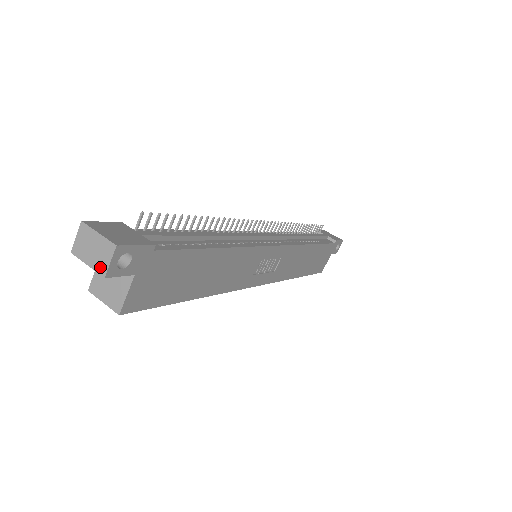
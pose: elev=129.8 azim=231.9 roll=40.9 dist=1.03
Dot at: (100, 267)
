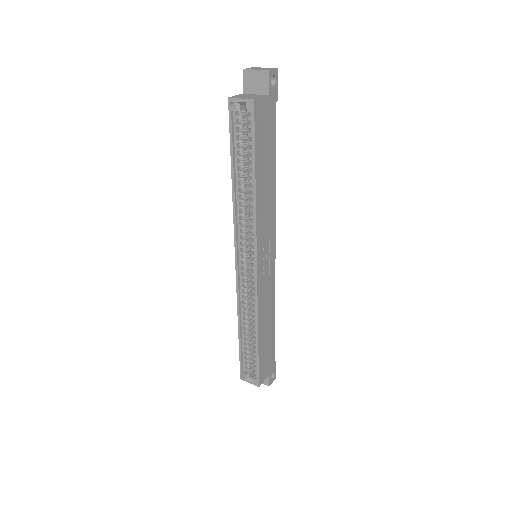
Dot at: (266, 69)
